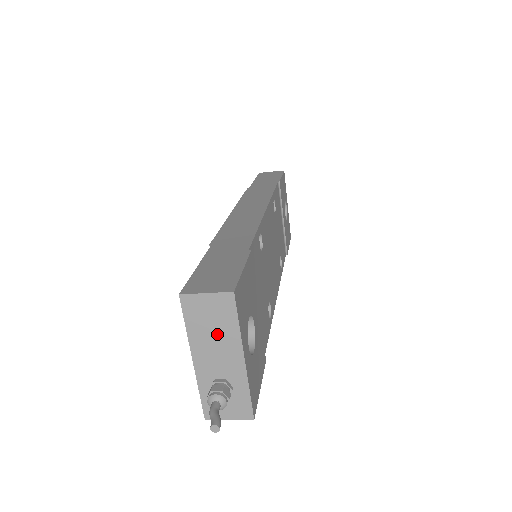
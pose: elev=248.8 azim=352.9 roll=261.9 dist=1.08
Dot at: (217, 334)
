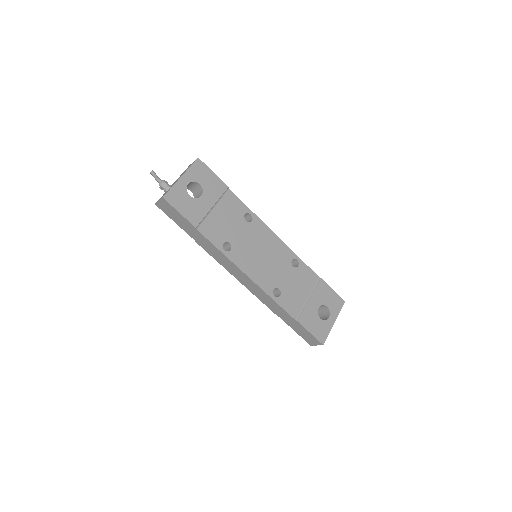
Dot at: occluded
